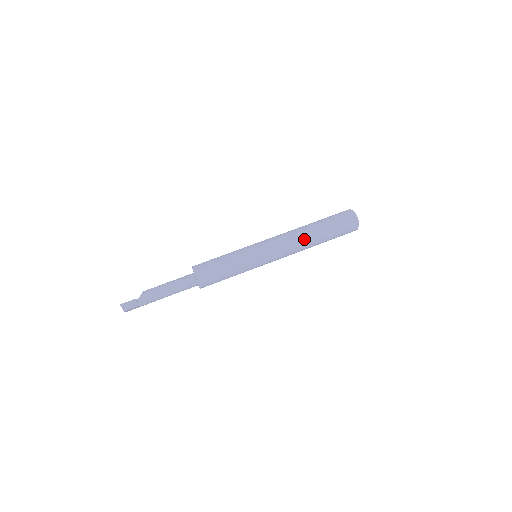
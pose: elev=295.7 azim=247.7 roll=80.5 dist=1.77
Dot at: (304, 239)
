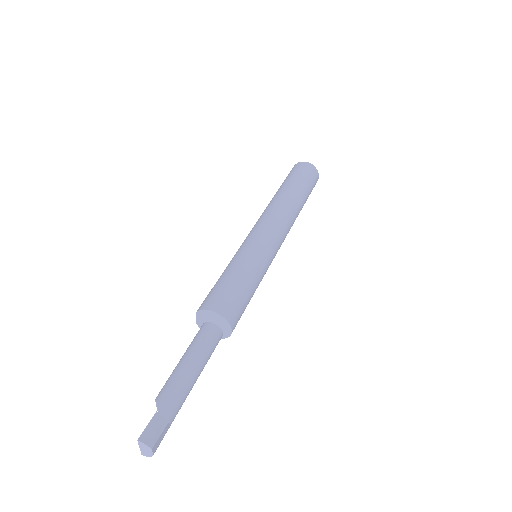
Dot at: (288, 204)
